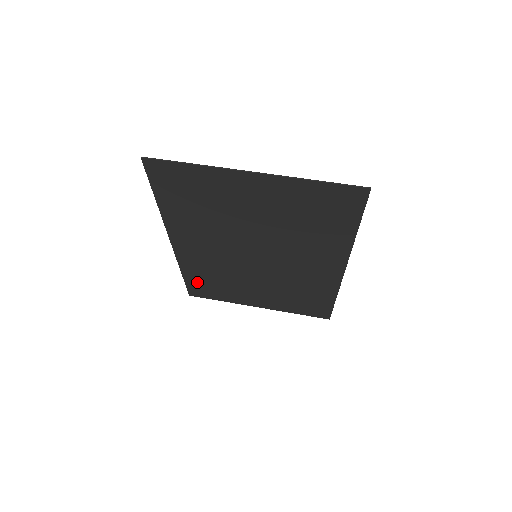
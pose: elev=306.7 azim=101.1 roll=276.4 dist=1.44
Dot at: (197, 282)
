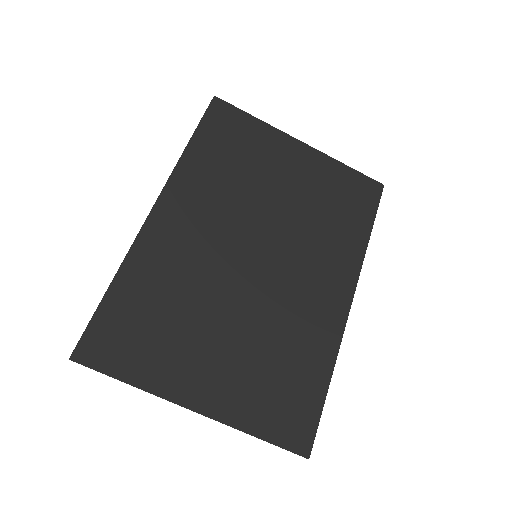
Dot at: (212, 139)
